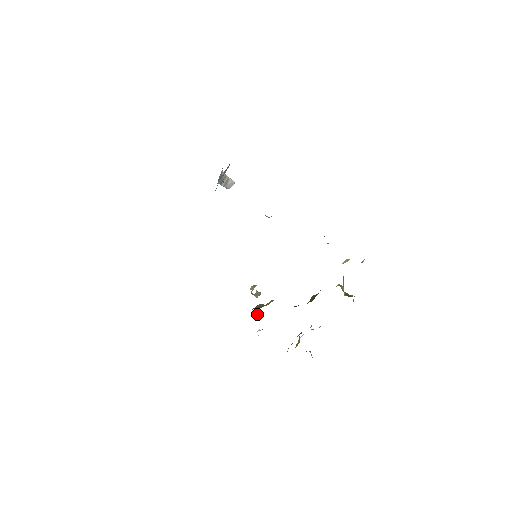
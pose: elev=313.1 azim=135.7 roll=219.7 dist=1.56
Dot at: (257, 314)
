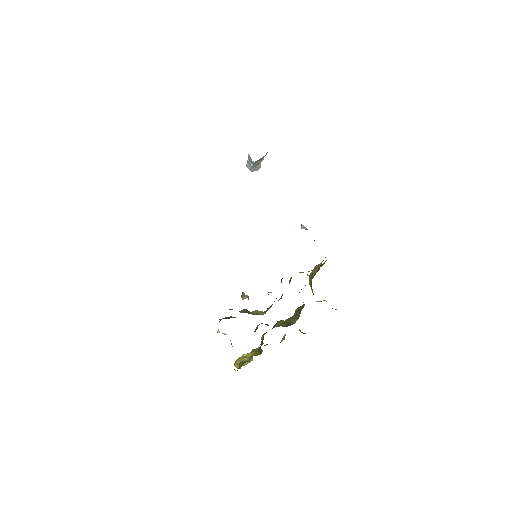
Dot at: (231, 316)
